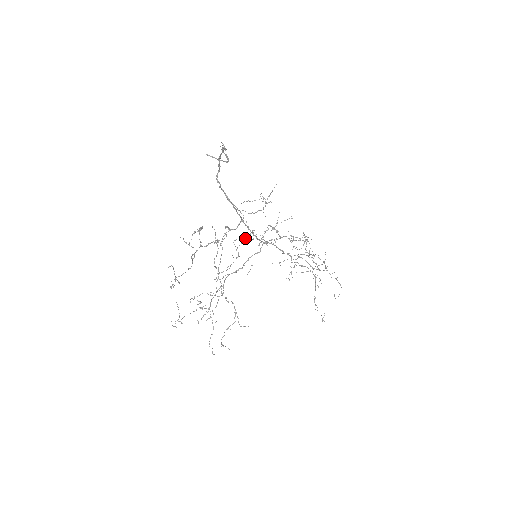
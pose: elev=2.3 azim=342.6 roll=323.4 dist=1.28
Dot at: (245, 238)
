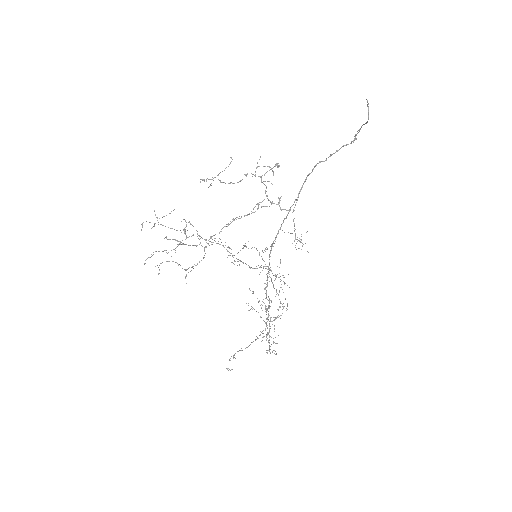
Dot at: occluded
